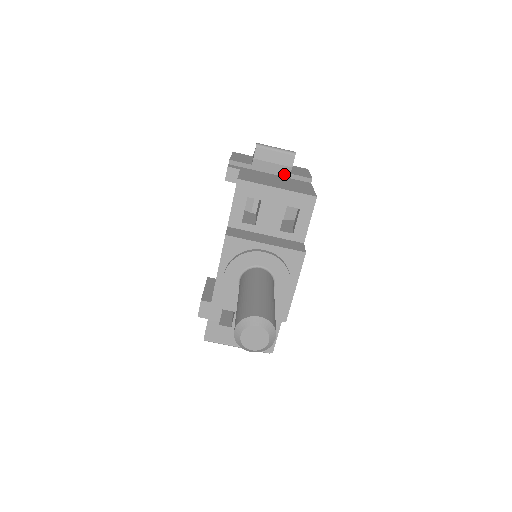
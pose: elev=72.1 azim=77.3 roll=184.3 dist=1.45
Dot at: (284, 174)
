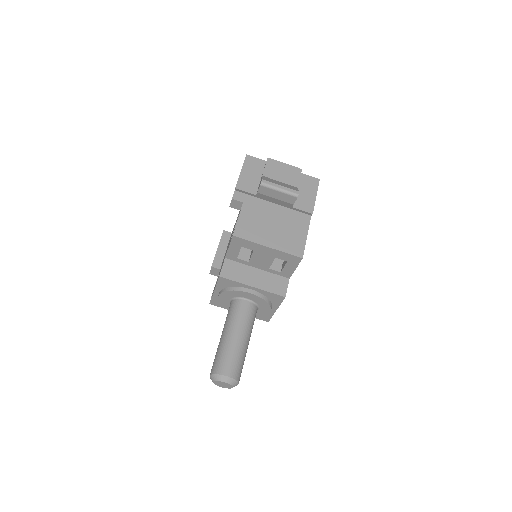
Dot at: (286, 206)
